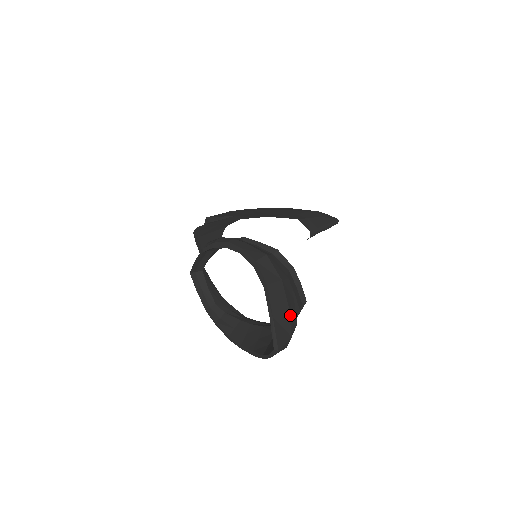
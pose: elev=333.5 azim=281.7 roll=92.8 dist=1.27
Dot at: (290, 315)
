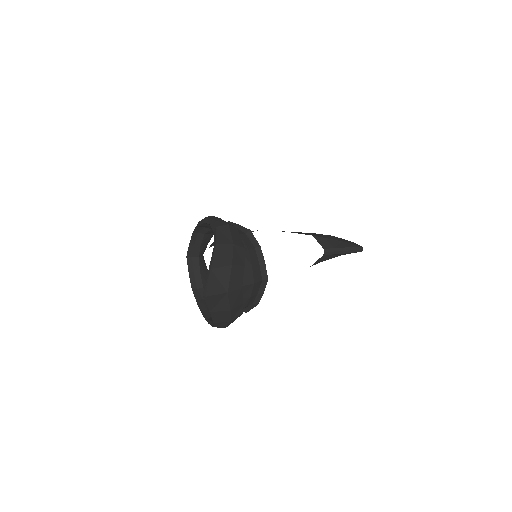
Dot at: (232, 274)
